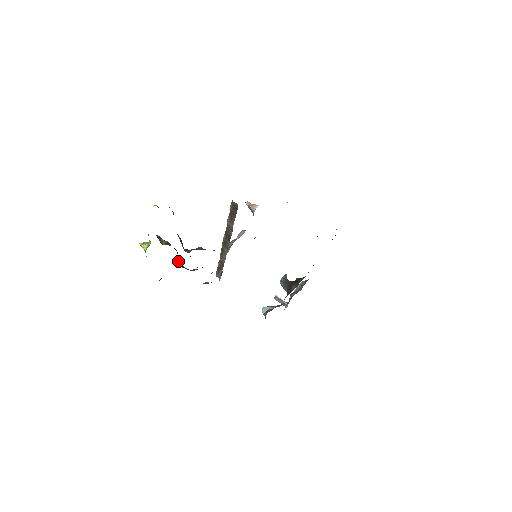
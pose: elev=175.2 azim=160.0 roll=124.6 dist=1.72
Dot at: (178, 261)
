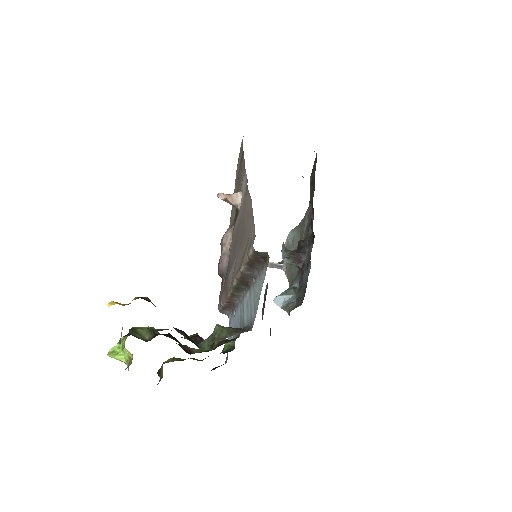
Dot at: occluded
